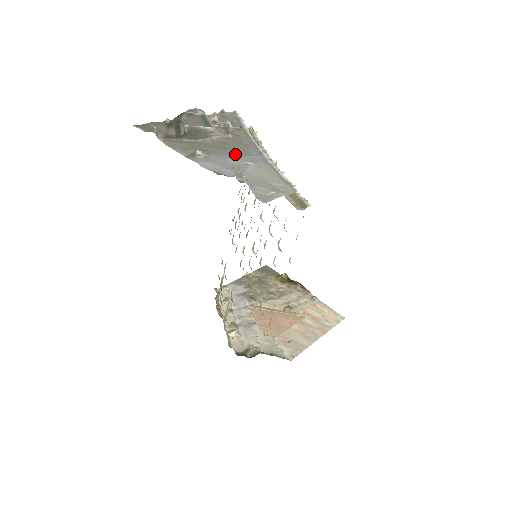
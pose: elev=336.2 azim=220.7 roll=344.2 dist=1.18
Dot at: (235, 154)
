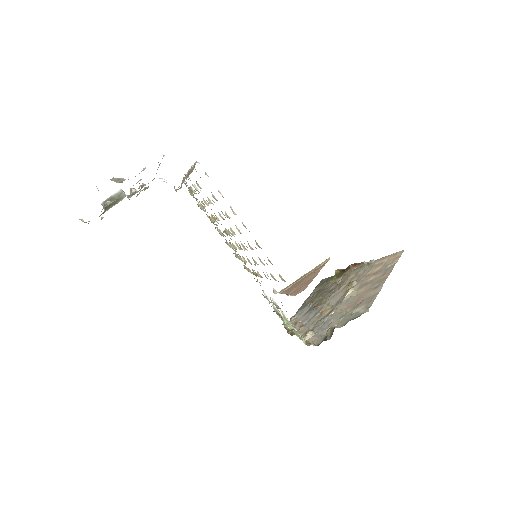
Dot at: occluded
